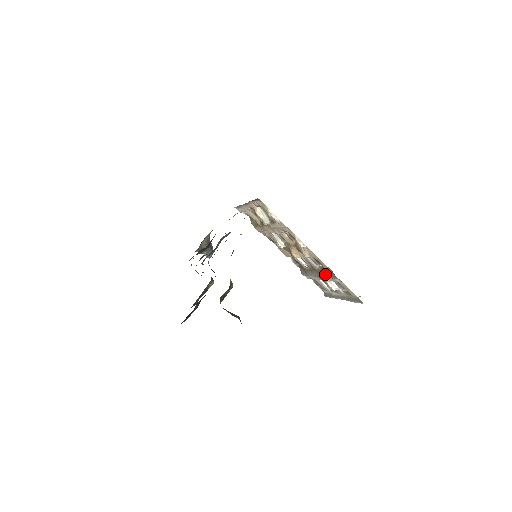
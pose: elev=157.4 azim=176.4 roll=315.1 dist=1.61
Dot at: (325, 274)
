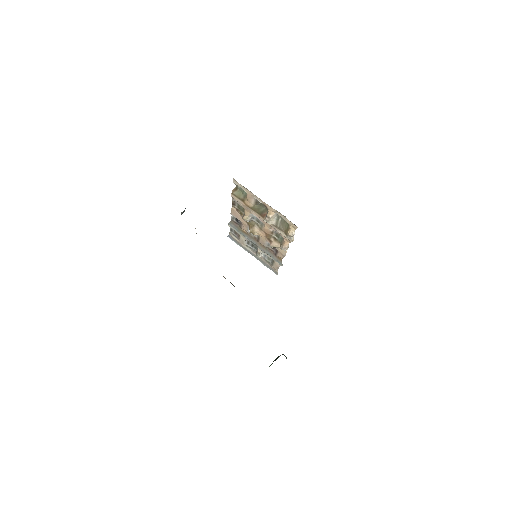
Dot at: (268, 253)
